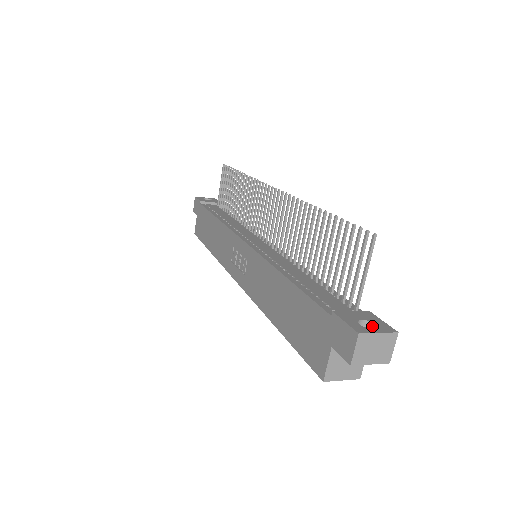
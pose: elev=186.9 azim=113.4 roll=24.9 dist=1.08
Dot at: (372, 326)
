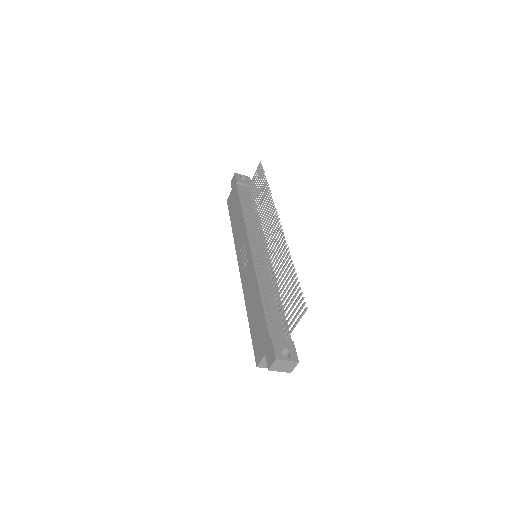
Dot at: (288, 353)
